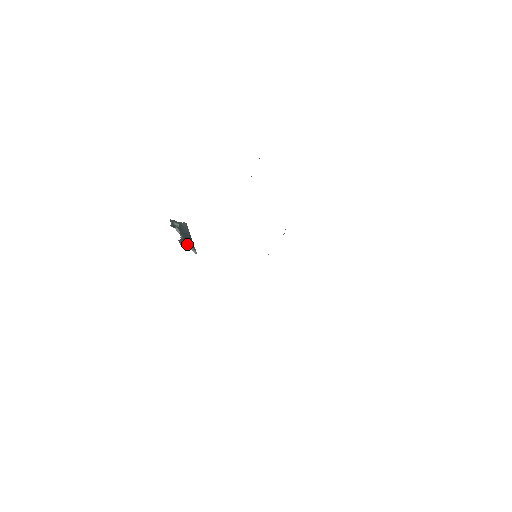
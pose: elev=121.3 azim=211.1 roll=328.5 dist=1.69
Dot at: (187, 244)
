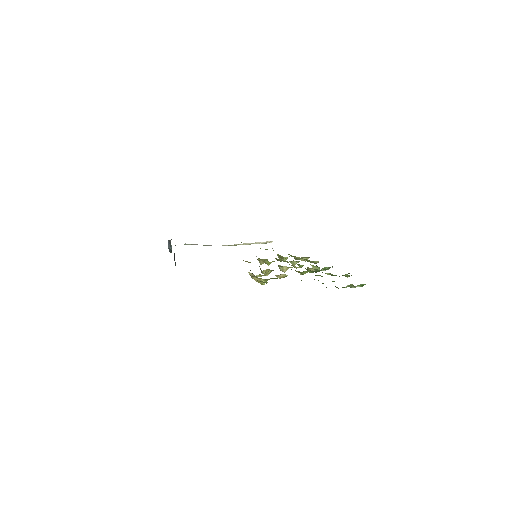
Dot at: occluded
